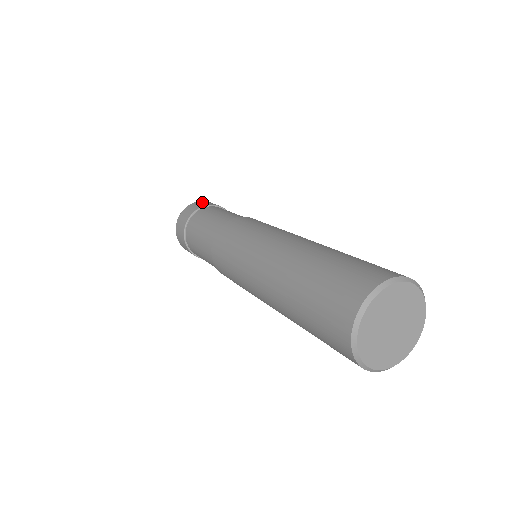
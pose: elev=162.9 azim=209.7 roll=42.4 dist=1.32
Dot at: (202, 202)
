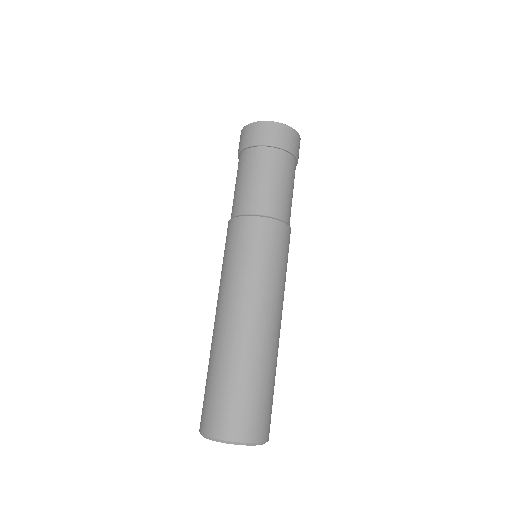
Dot at: (255, 130)
